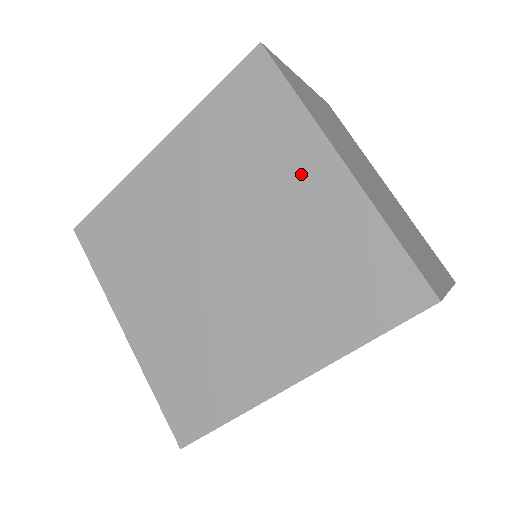
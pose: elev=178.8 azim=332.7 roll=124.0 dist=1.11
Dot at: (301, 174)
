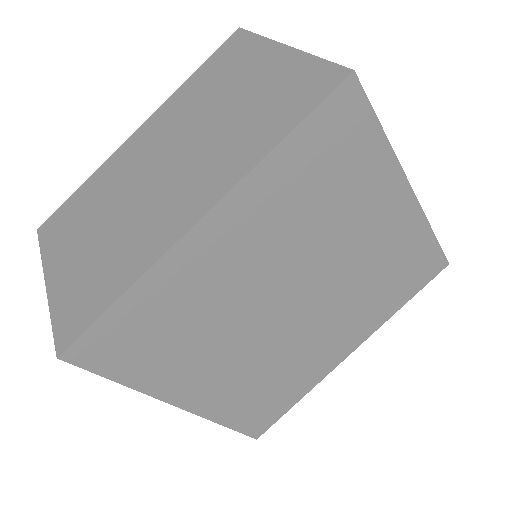
Dot at: (379, 209)
